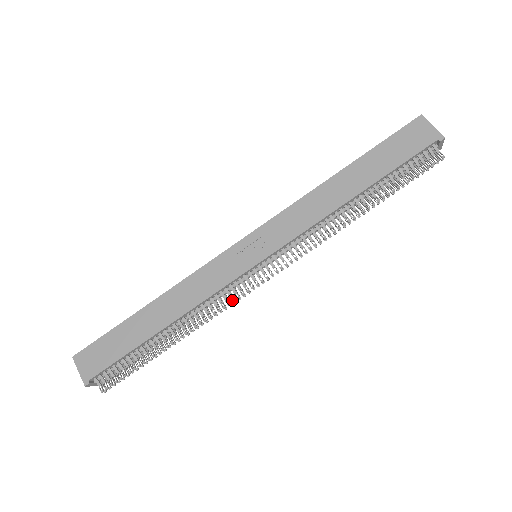
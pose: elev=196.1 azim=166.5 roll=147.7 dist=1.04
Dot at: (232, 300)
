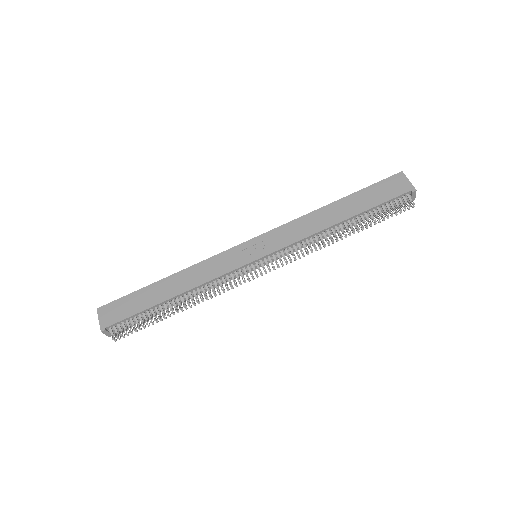
Dot at: (230, 285)
